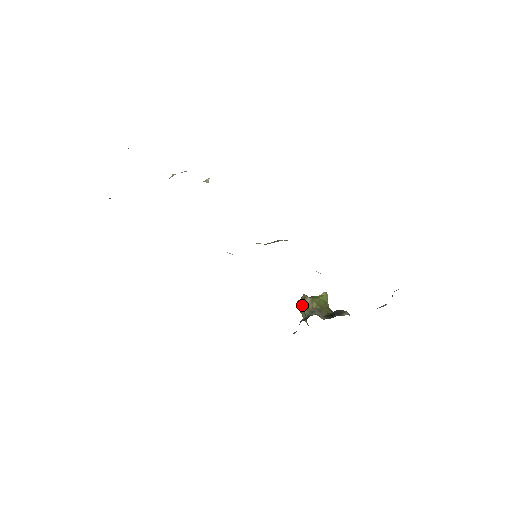
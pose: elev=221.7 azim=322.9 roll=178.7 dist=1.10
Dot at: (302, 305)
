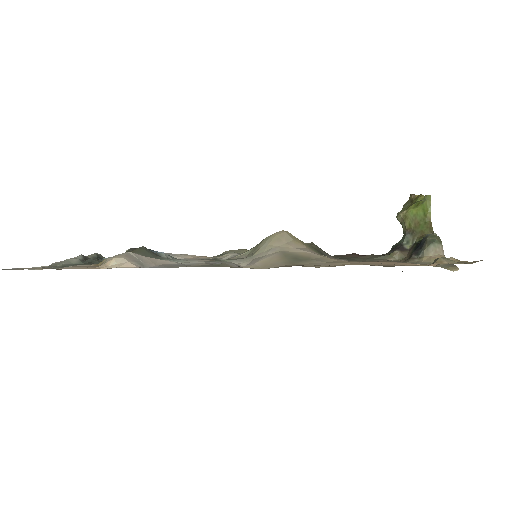
Dot at: occluded
